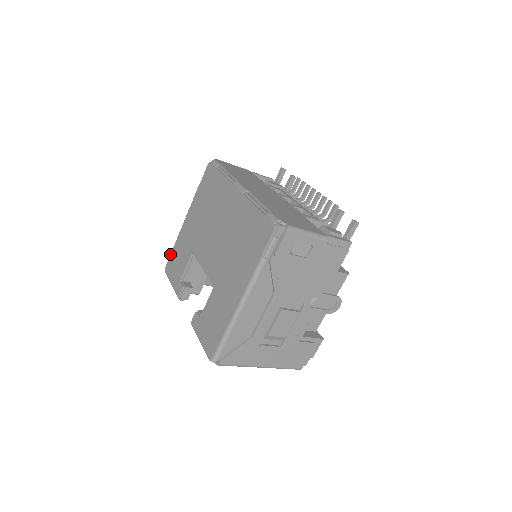
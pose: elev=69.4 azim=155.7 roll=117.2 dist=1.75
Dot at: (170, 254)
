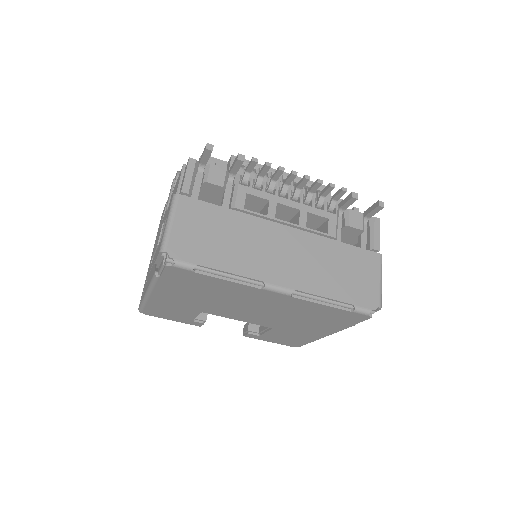
Dot at: (142, 308)
